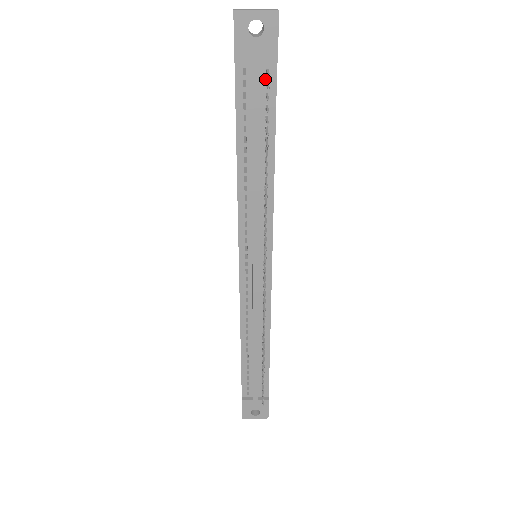
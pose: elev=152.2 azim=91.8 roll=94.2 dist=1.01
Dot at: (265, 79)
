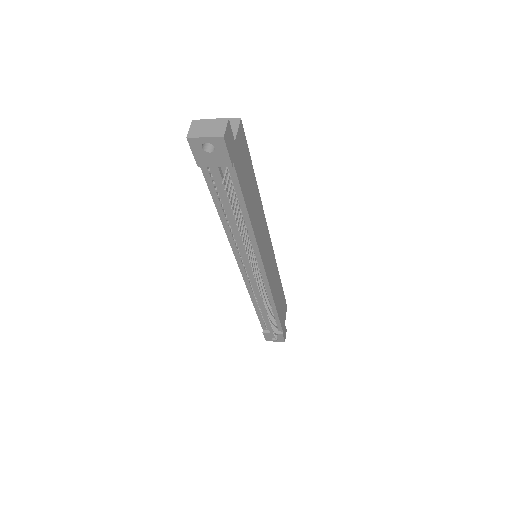
Dot at: (227, 173)
